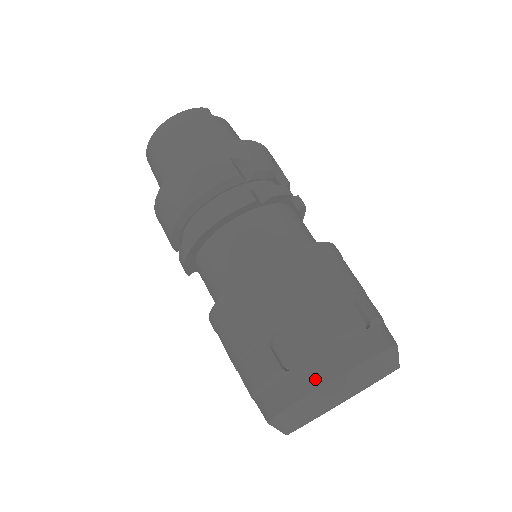
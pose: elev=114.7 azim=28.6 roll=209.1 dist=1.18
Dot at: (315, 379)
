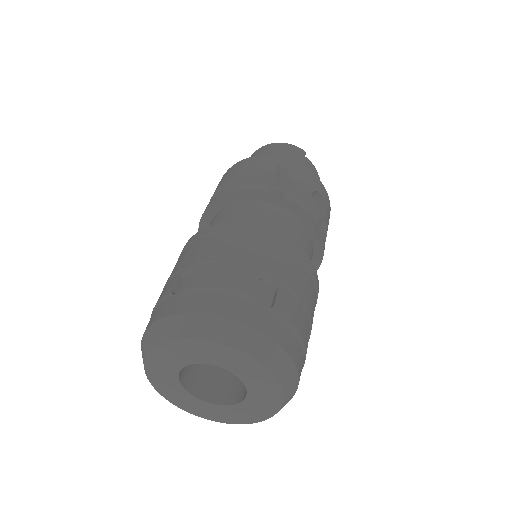
Dot at: (182, 306)
